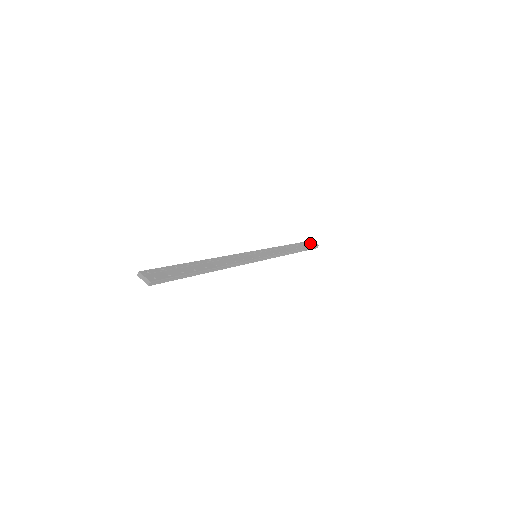
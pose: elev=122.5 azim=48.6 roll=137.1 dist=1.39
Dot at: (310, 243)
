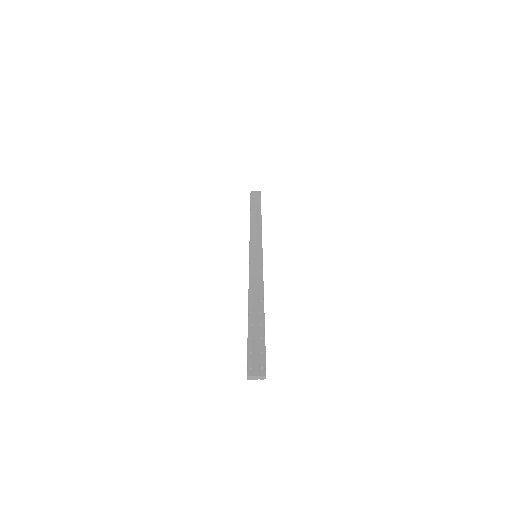
Dot at: (254, 196)
